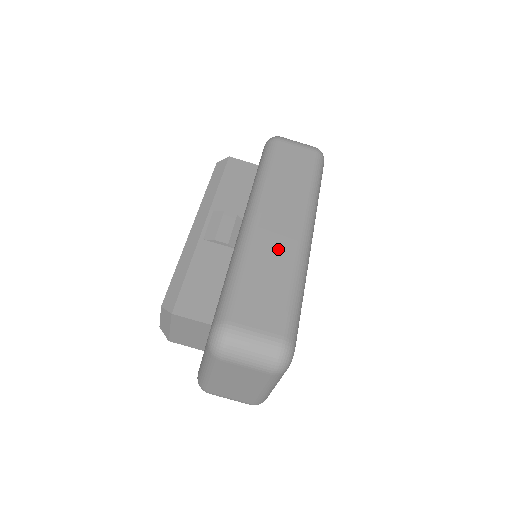
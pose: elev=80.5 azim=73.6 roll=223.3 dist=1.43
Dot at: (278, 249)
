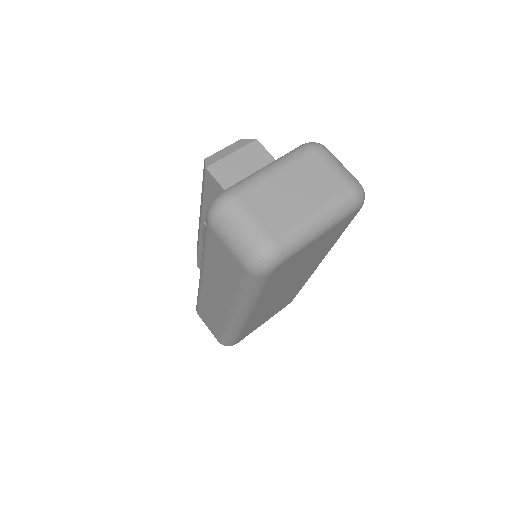
Dot at: occluded
